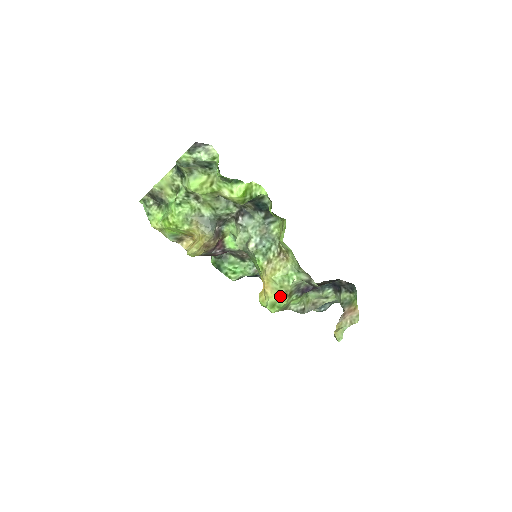
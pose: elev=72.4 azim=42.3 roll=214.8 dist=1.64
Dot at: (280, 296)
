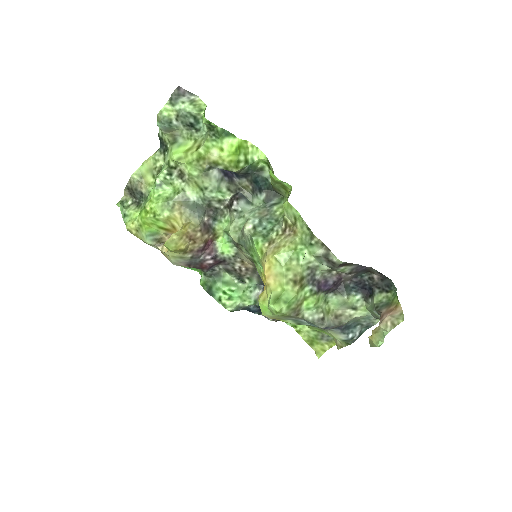
Dot at: (287, 285)
